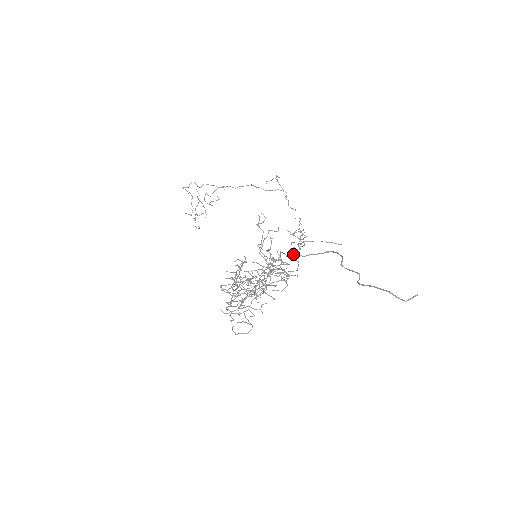
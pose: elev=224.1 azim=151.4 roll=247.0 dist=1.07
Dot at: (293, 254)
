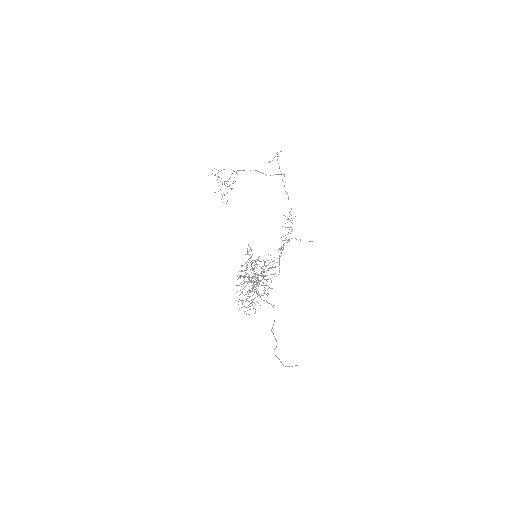
Dot at: occluded
